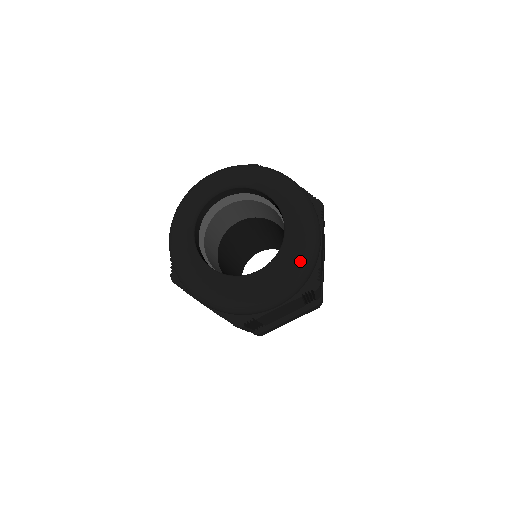
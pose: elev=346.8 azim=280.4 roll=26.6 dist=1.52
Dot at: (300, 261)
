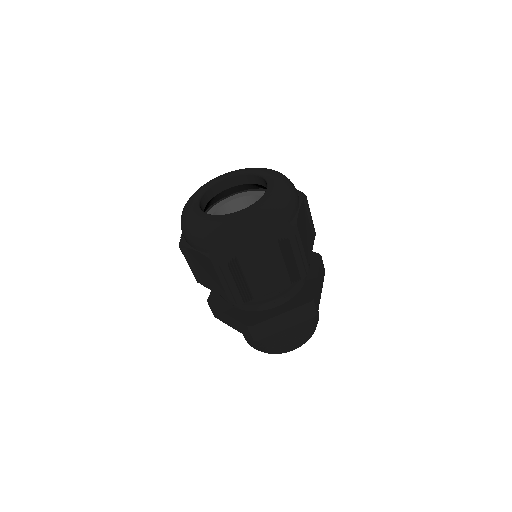
Dot at: (275, 204)
